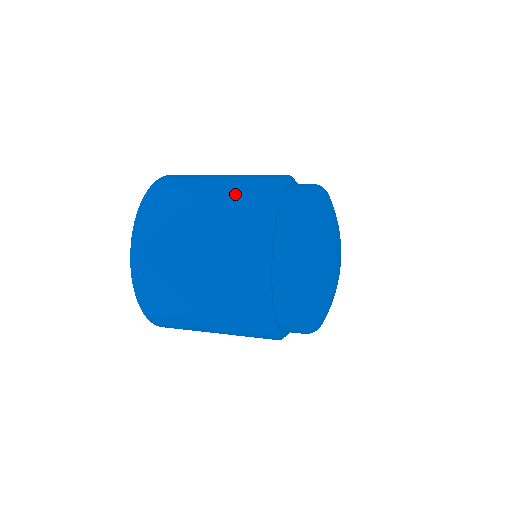
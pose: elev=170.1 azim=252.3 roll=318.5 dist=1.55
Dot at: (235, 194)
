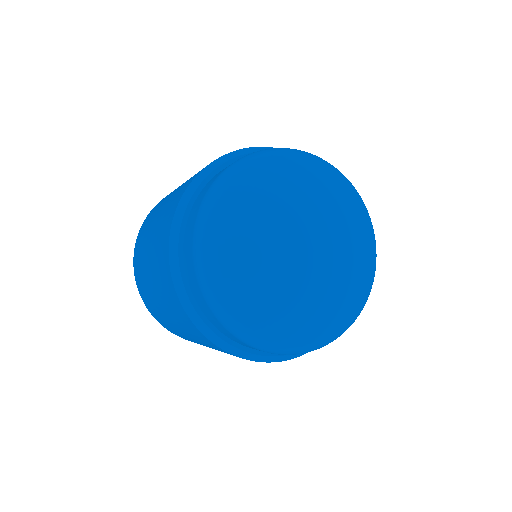
Dot at: (157, 268)
